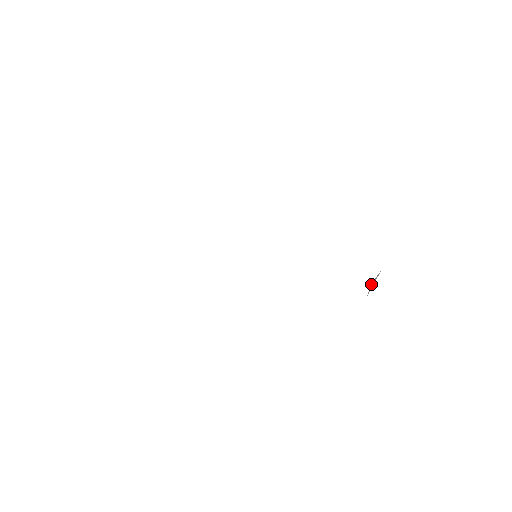
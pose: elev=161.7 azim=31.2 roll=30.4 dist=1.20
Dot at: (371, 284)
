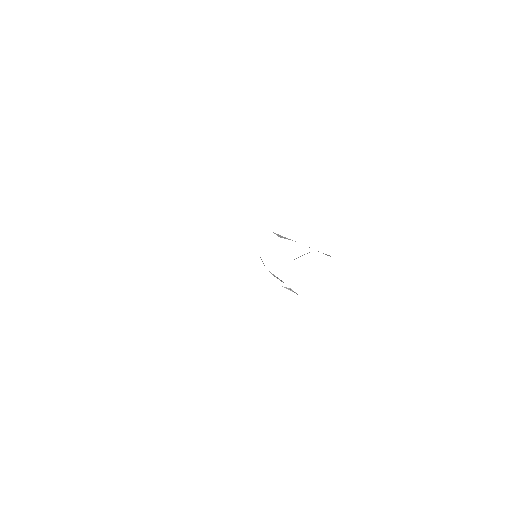
Dot at: (290, 288)
